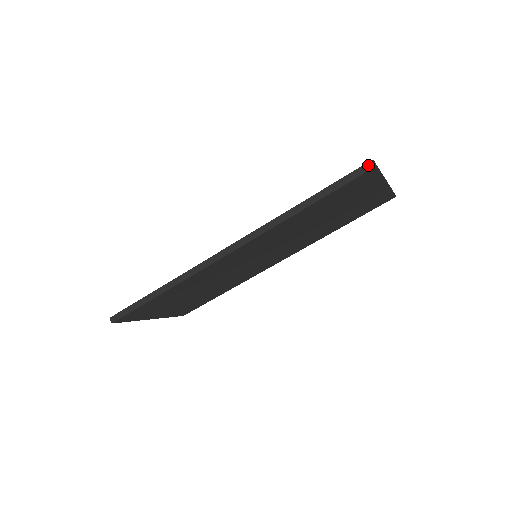
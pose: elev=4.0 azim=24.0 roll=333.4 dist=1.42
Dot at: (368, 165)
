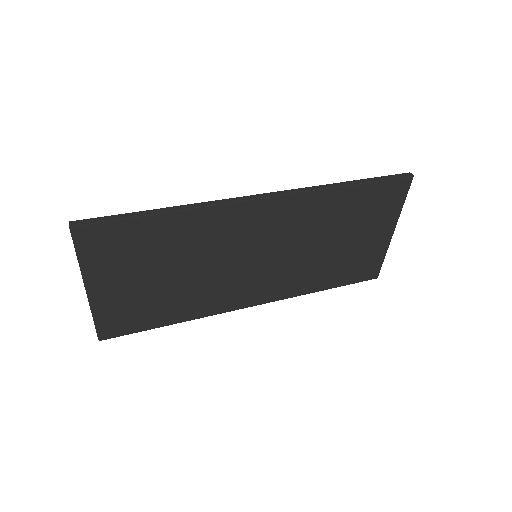
Dot at: (407, 174)
